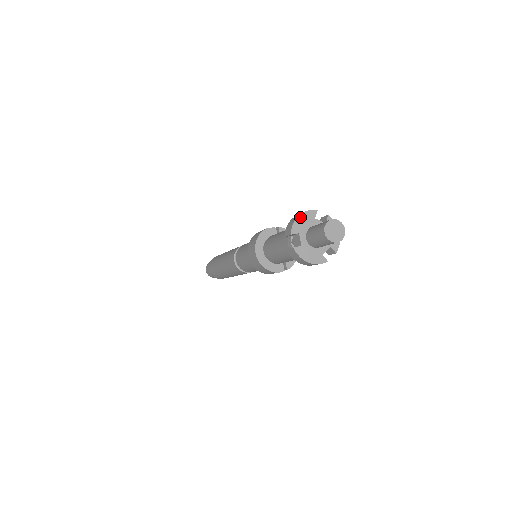
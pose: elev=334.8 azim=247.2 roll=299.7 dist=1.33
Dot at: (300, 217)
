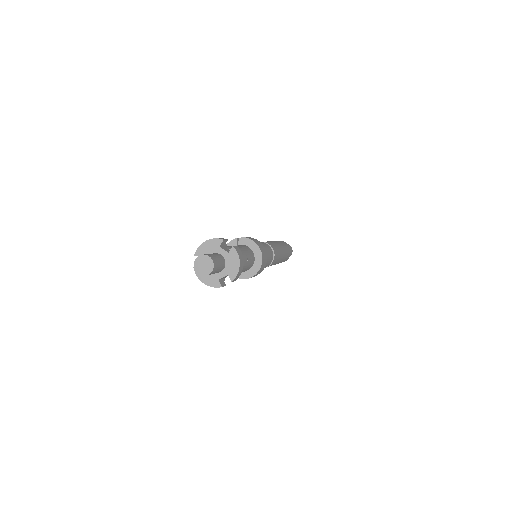
Dot at: (206, 243)
